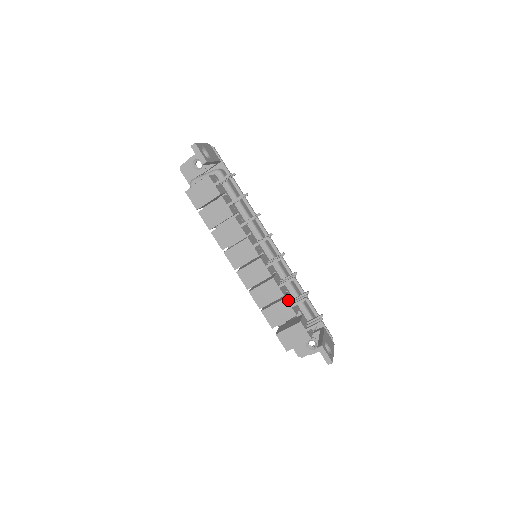
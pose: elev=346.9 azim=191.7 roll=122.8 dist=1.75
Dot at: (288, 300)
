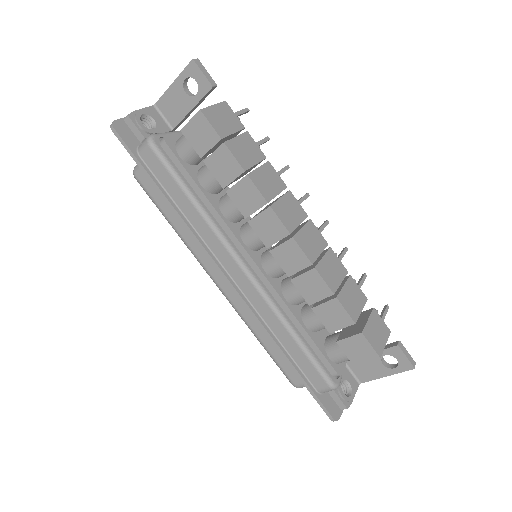
Dot at: occluded
